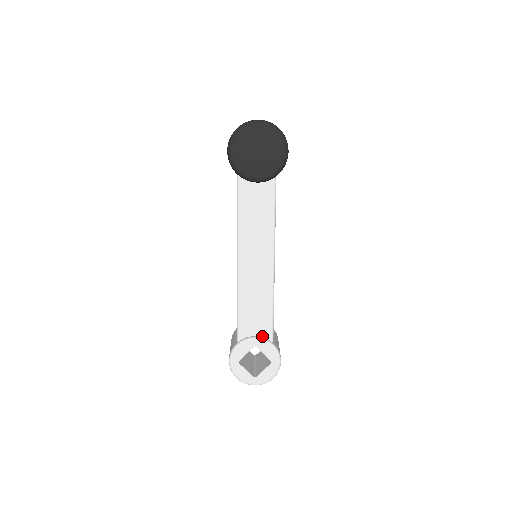
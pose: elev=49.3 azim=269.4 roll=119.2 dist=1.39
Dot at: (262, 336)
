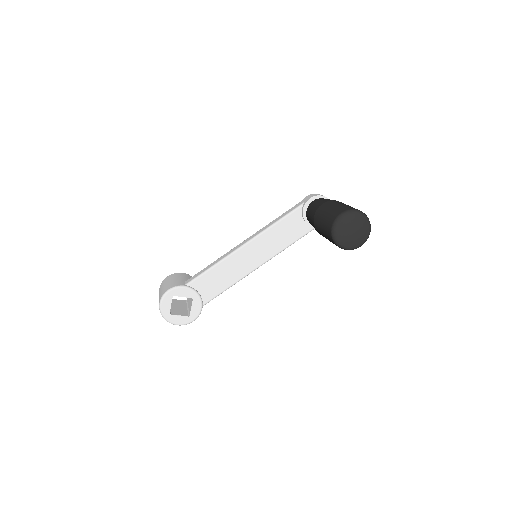
Dot at: (202, 297)
